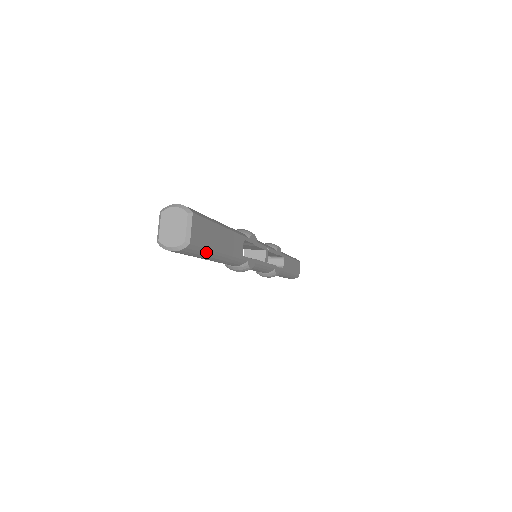
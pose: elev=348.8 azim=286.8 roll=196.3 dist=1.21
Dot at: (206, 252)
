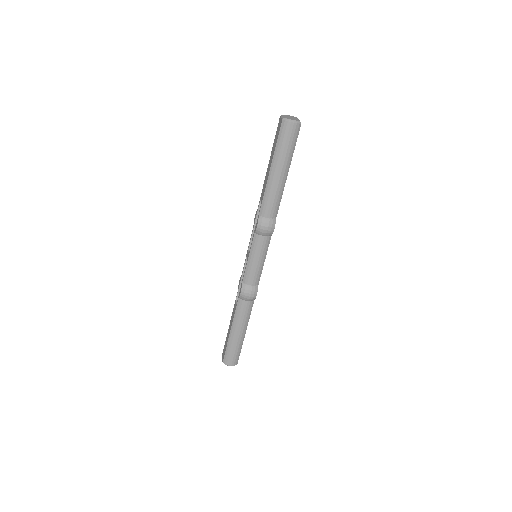
Dot at: (292, 151)
